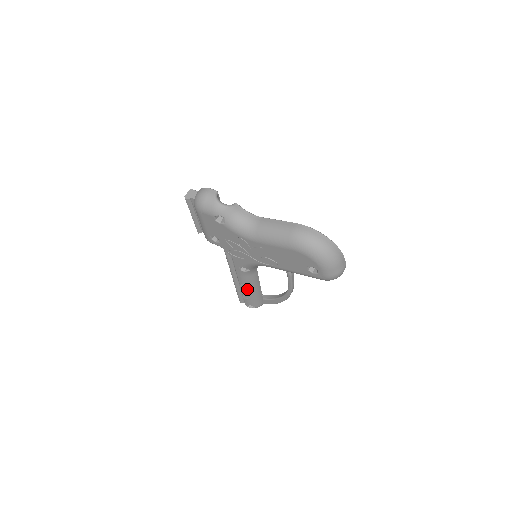
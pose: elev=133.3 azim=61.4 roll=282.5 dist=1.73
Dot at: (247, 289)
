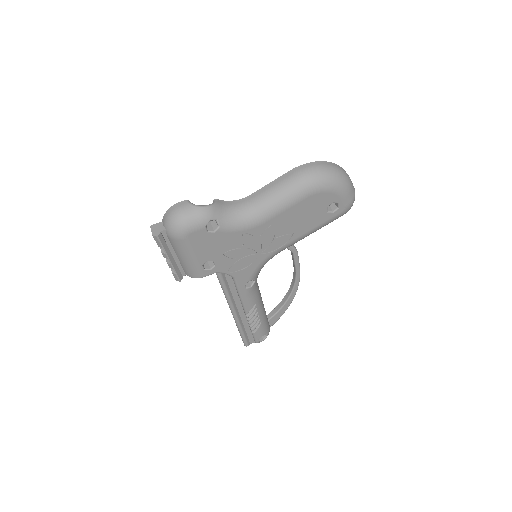
Dot at: (256, 314)
